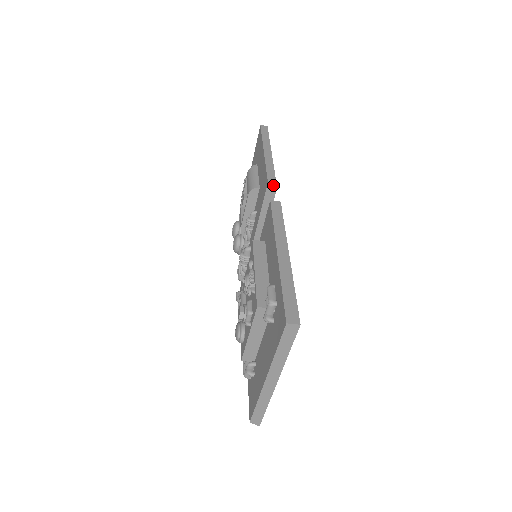
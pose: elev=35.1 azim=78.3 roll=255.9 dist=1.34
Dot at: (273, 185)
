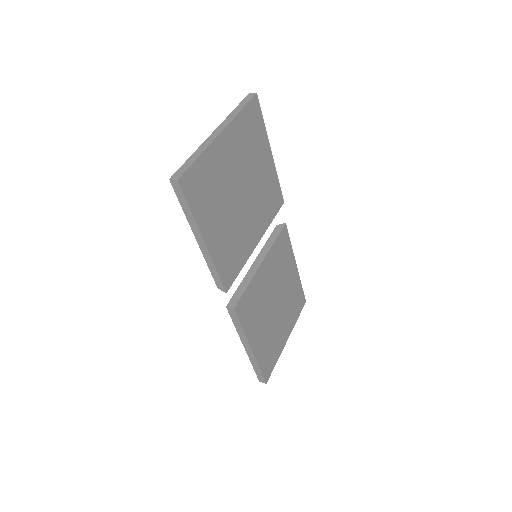
Dot at: occluded
